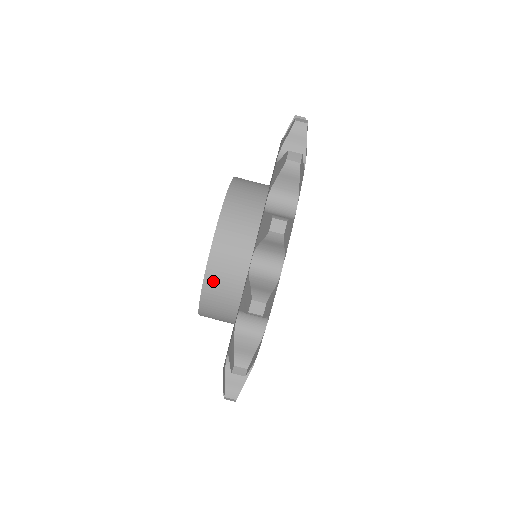
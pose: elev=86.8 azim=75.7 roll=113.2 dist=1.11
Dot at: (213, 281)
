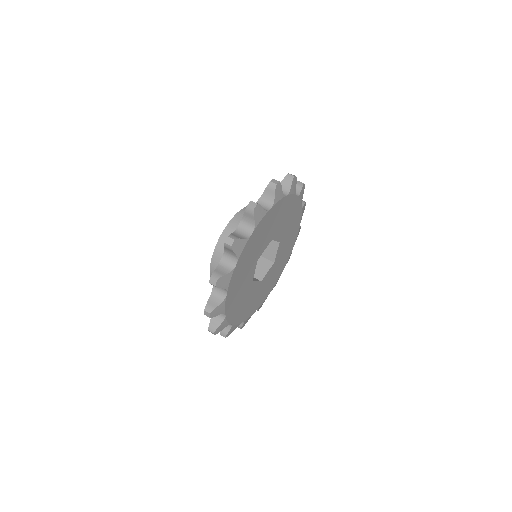
Dot at: (215, 265)
